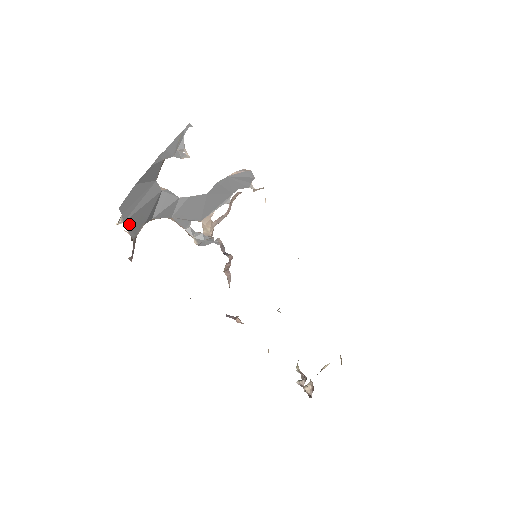
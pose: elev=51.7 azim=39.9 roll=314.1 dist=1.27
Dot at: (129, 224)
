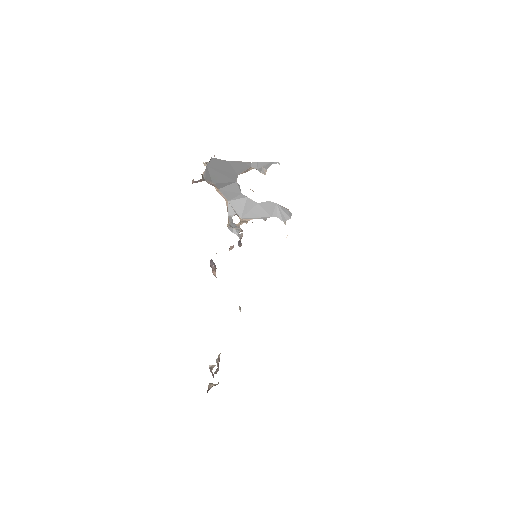
Dot at: (208, 171)
